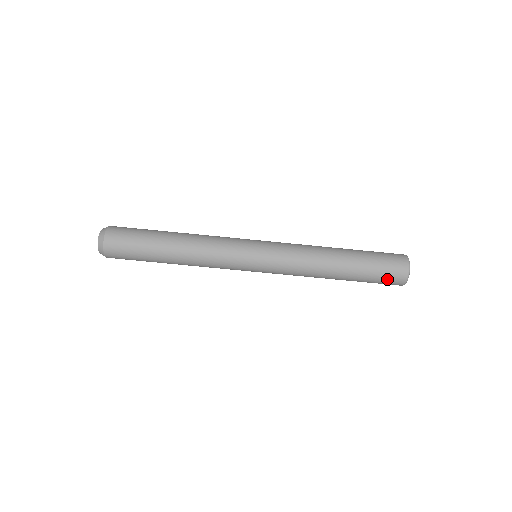
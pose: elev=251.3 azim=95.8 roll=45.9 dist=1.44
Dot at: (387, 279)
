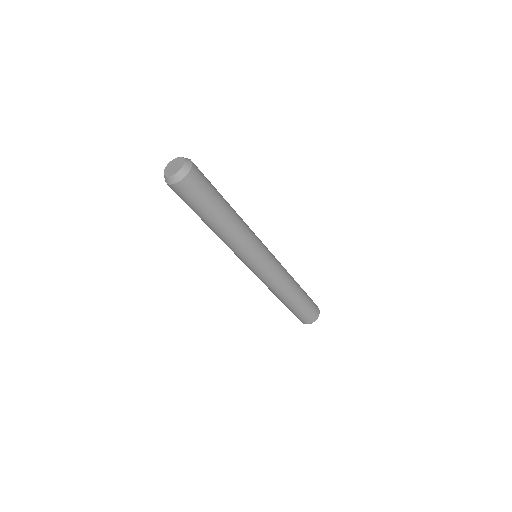
Dot at: occluded
